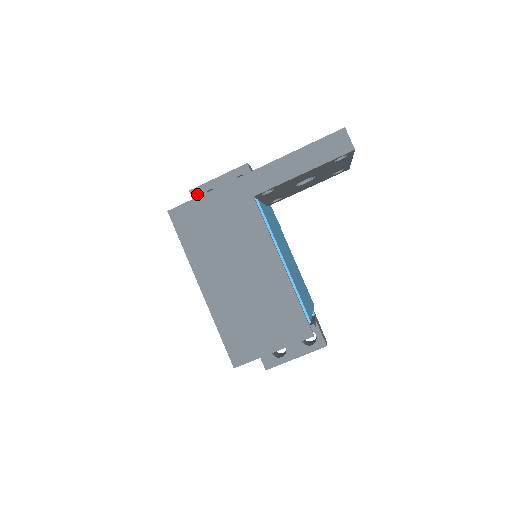
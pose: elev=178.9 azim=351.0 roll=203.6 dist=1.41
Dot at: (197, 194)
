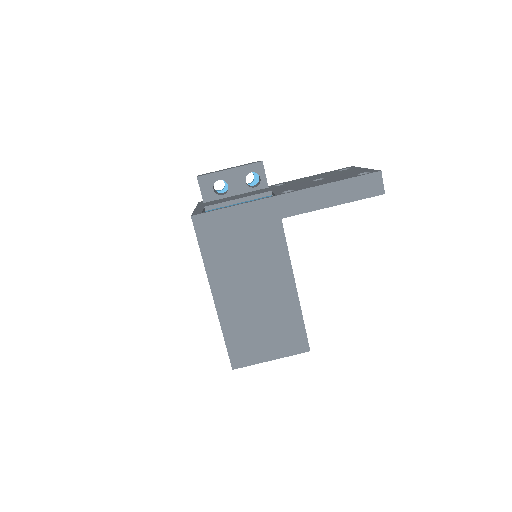
Dot at: (205, 182)
